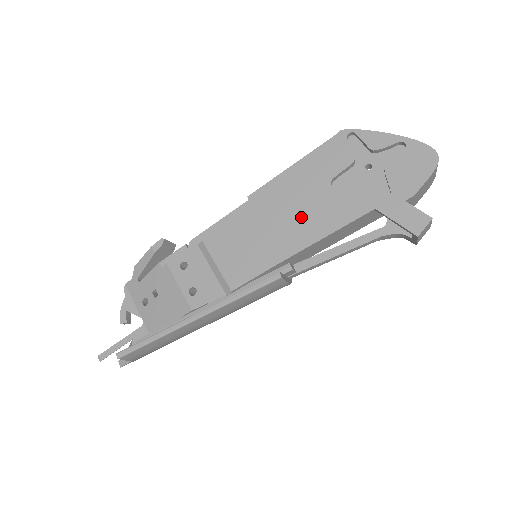
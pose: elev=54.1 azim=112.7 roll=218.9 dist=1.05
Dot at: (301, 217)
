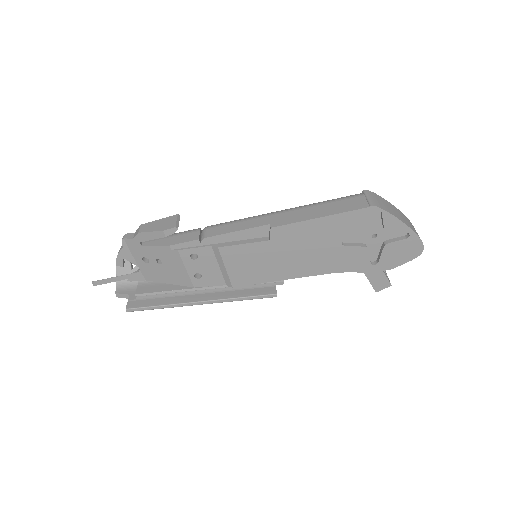
Dot at: (307, 257)
